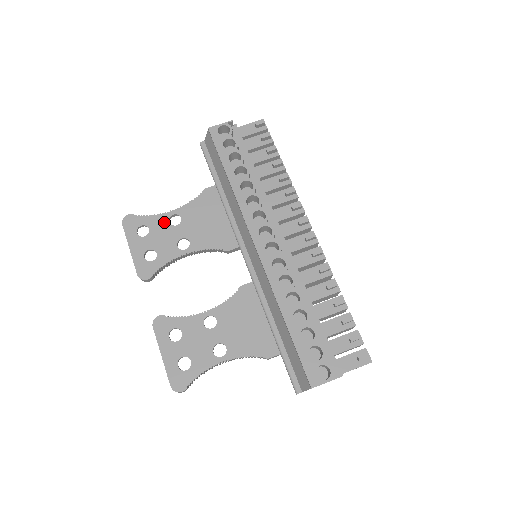
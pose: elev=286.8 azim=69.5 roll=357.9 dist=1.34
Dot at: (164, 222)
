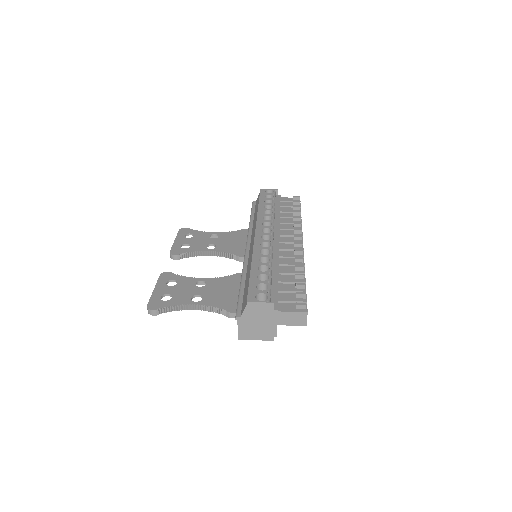
Dot at: (206, 235)
